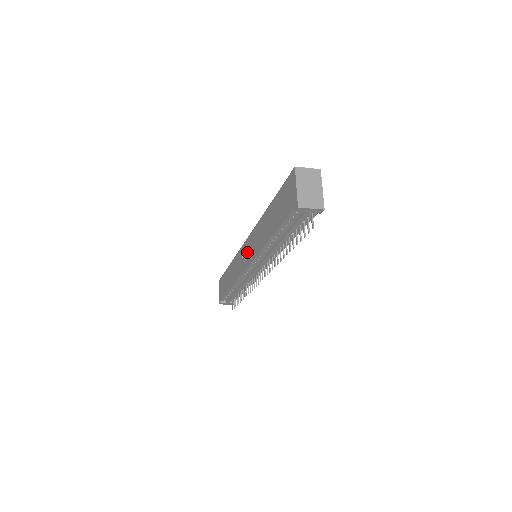
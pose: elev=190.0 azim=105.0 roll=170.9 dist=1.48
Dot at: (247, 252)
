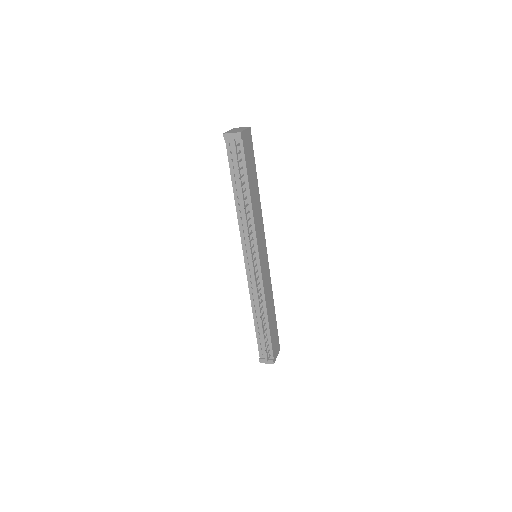
Dot at: occluded
